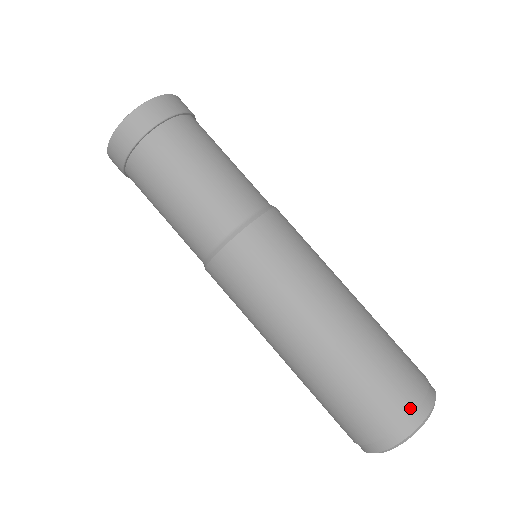
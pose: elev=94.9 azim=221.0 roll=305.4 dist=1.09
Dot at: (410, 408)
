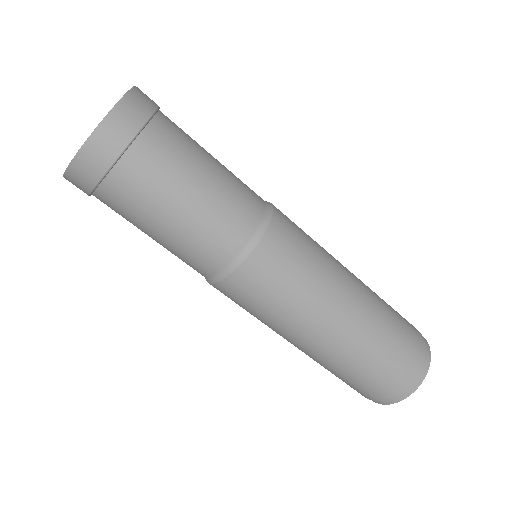
Dot at: (422, 347)
